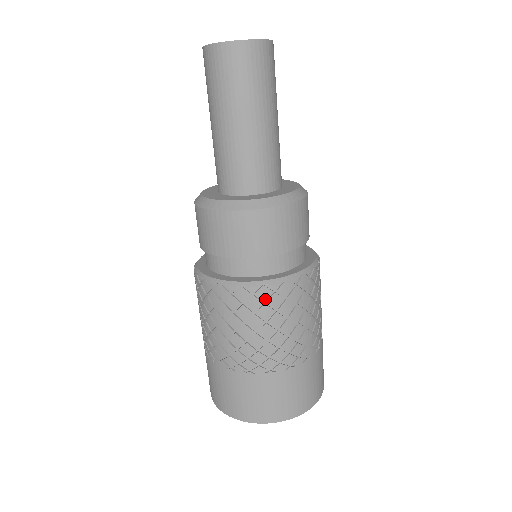
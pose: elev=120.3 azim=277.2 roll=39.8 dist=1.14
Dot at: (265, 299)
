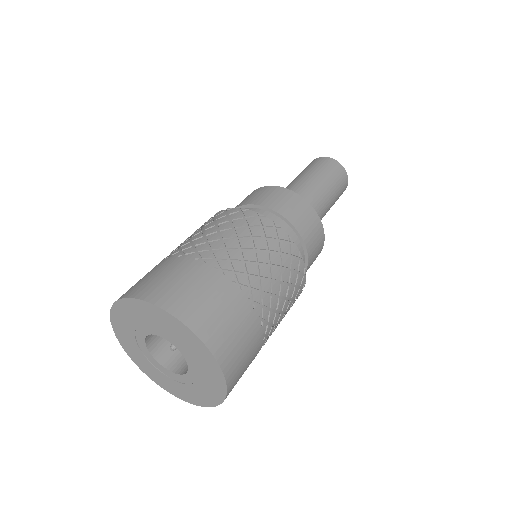
Dot at: (230, 215)
